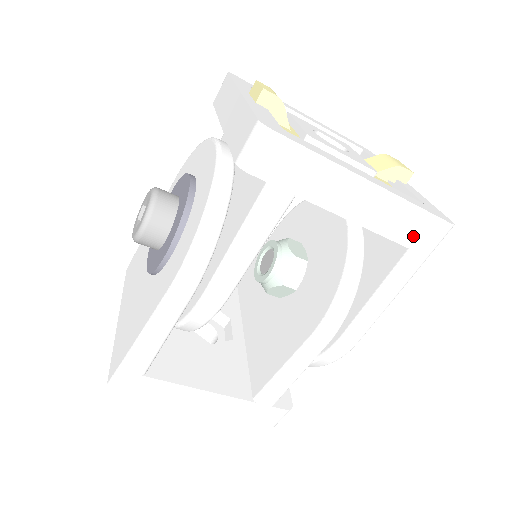
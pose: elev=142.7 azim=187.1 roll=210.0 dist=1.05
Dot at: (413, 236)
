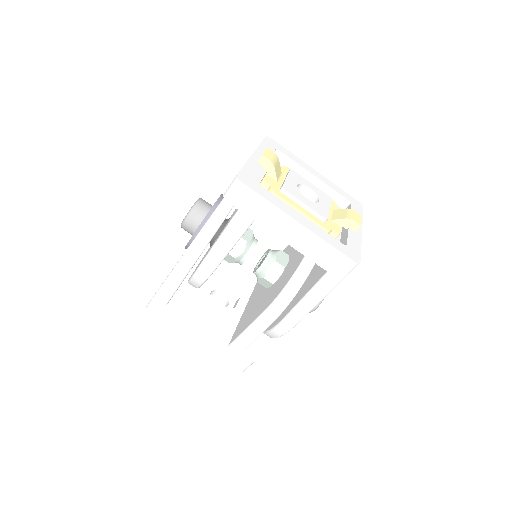
Dot at: (328, 263)
